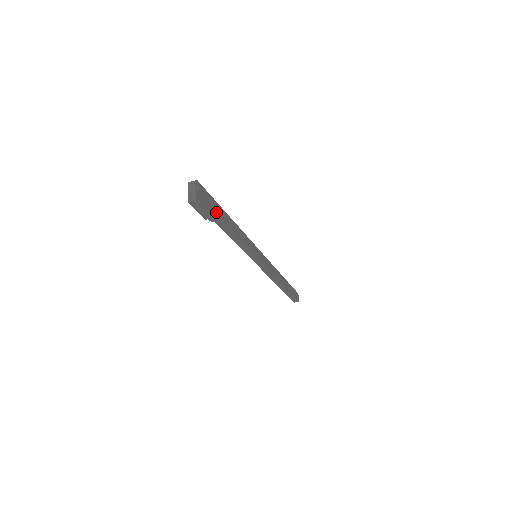
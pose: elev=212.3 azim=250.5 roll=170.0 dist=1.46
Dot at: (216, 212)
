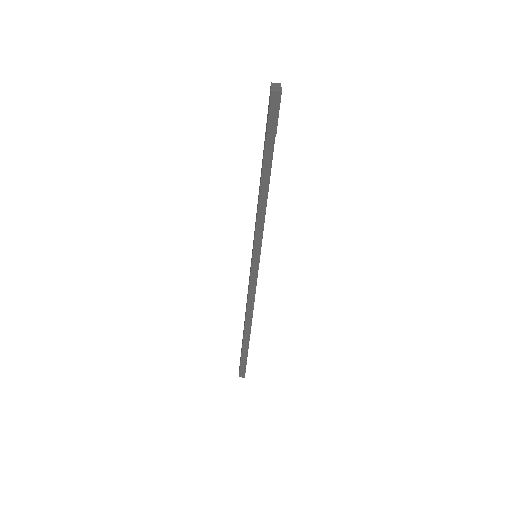
Dot at: occluded
